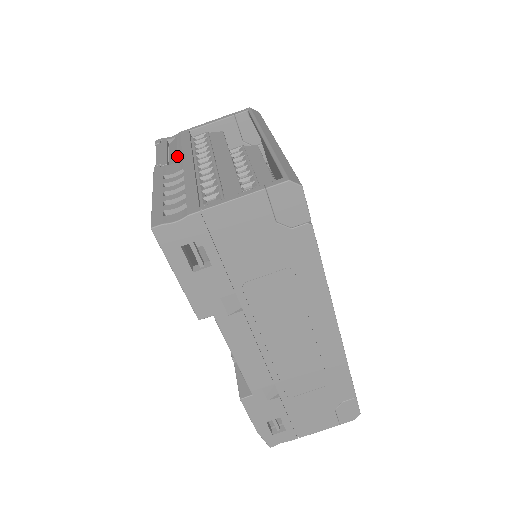
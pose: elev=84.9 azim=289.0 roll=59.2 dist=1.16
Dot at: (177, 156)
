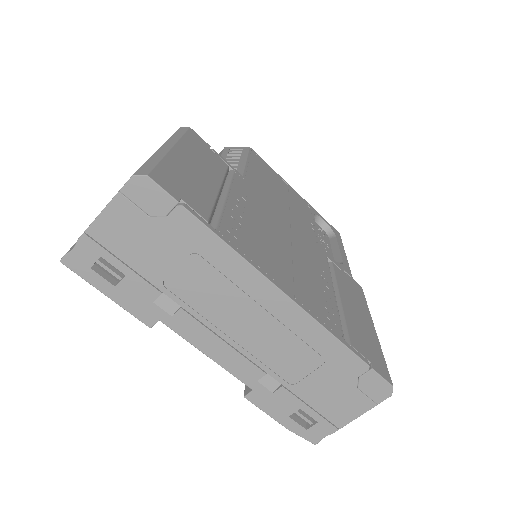
Dot at: occluded
